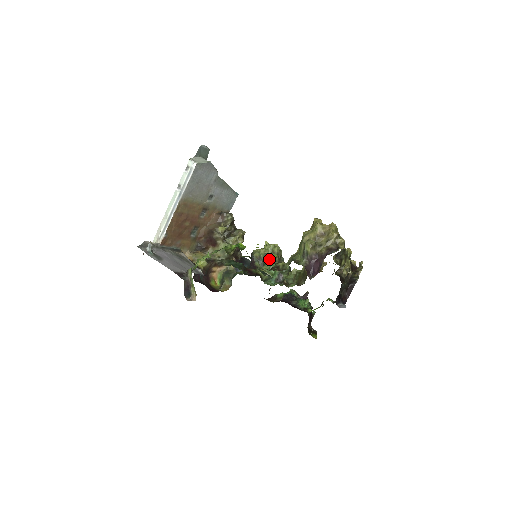
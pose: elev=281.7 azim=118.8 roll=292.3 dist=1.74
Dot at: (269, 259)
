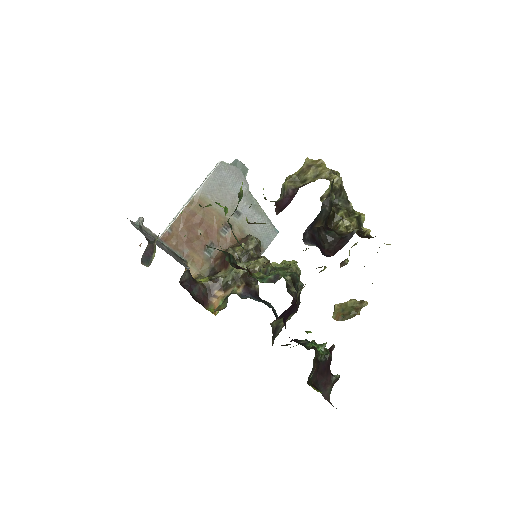
Dot at: occluded
